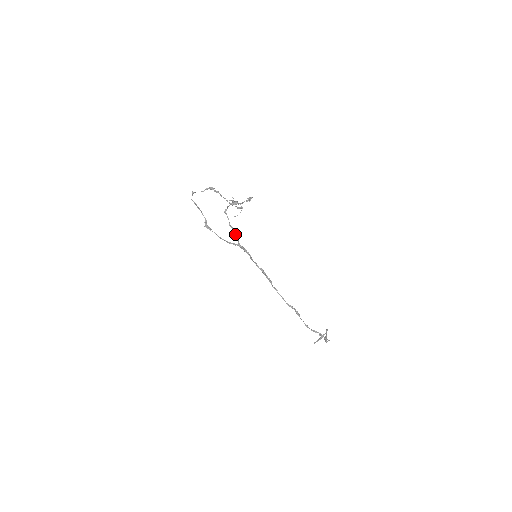
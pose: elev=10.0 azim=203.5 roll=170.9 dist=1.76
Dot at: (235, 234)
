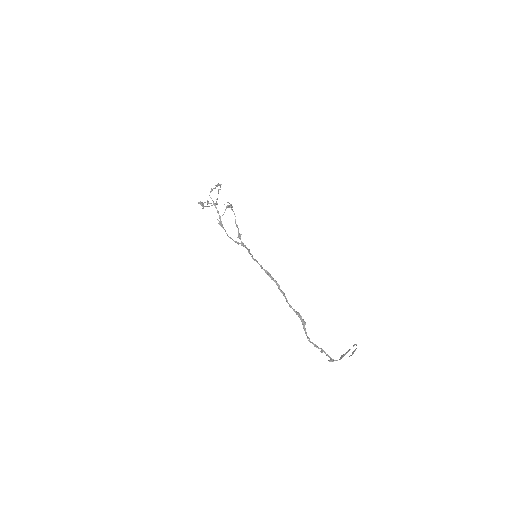
Dot at: (238, 232)
